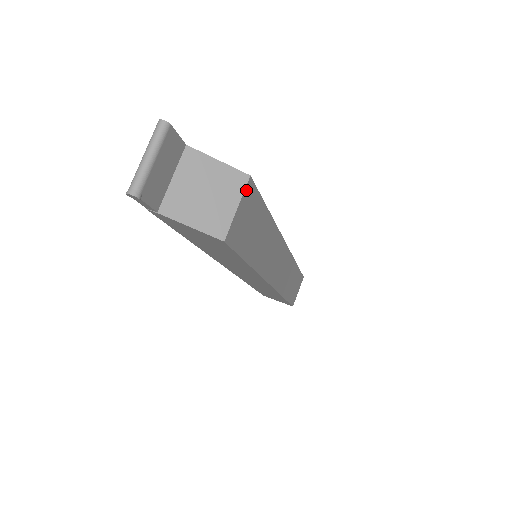
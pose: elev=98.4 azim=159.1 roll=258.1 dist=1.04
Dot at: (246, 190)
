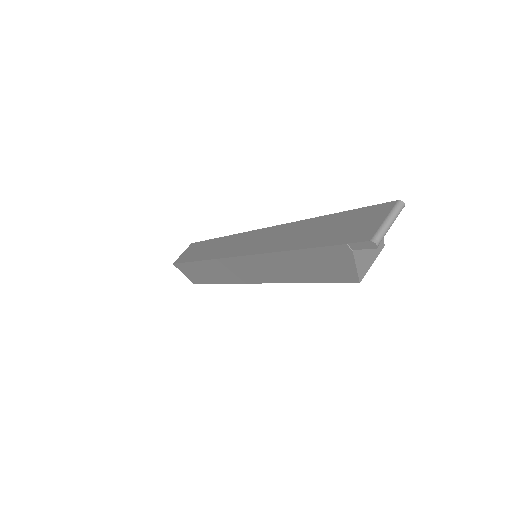
Dot at: (377, 253)
